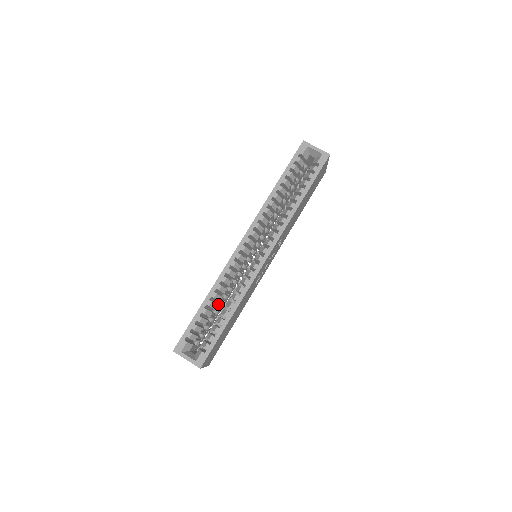
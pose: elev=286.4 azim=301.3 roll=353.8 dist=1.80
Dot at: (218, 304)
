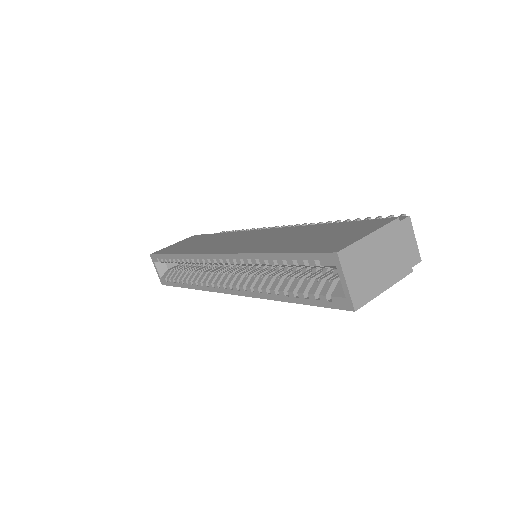
Dot at: occluded
